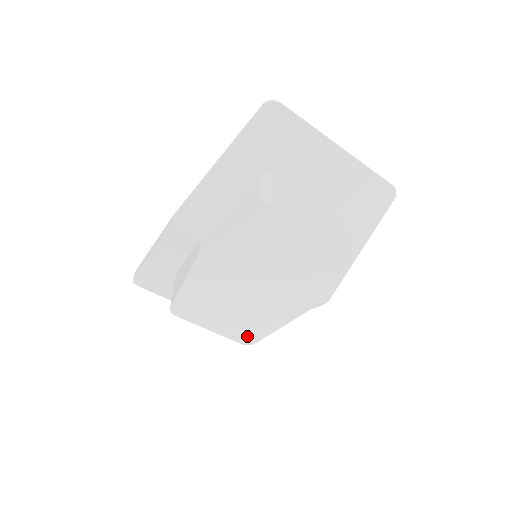
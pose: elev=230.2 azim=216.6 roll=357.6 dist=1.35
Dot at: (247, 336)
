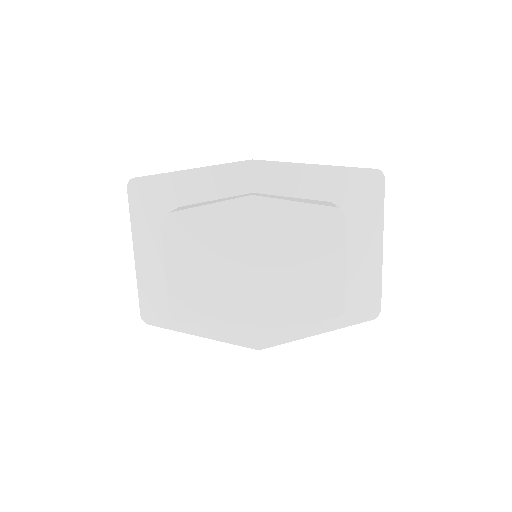
Dot at: (183, 307)
